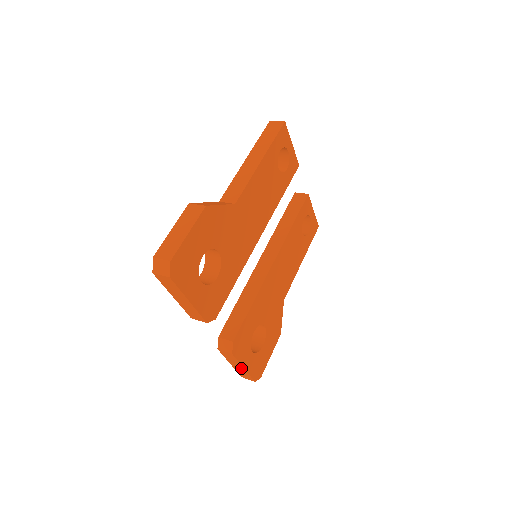
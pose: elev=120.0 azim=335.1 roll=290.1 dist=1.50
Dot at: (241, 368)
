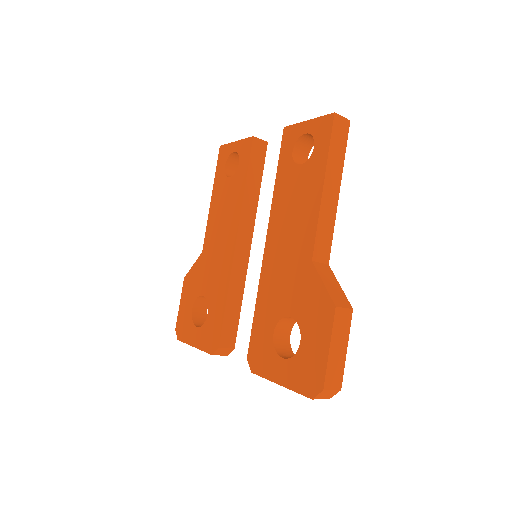
Dot at: occluded
